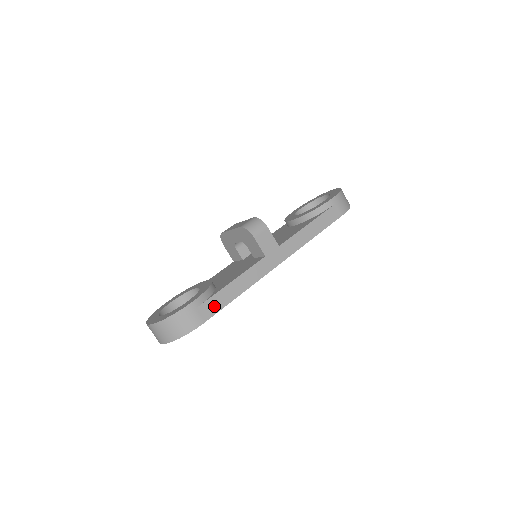
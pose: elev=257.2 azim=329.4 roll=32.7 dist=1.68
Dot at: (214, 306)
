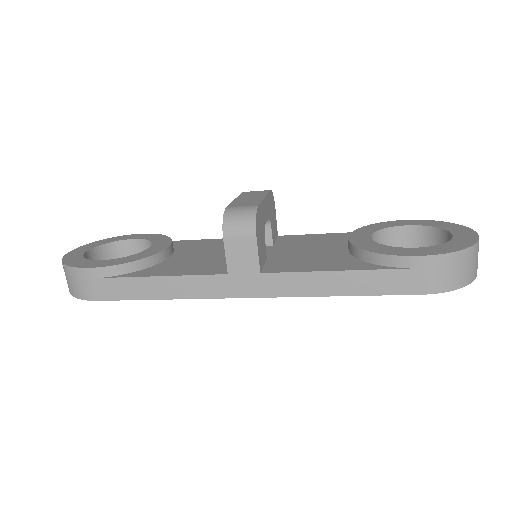
Dot at: (118, 290)
